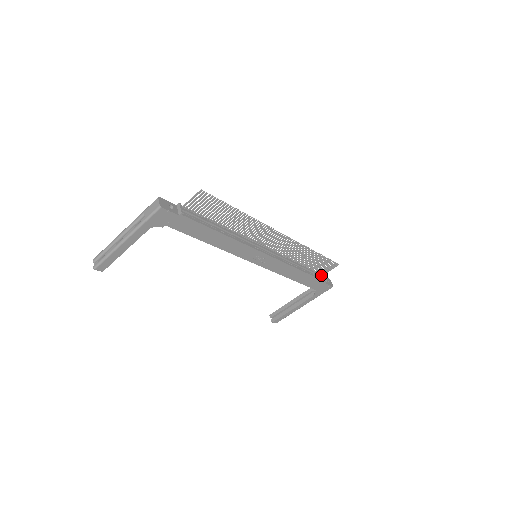
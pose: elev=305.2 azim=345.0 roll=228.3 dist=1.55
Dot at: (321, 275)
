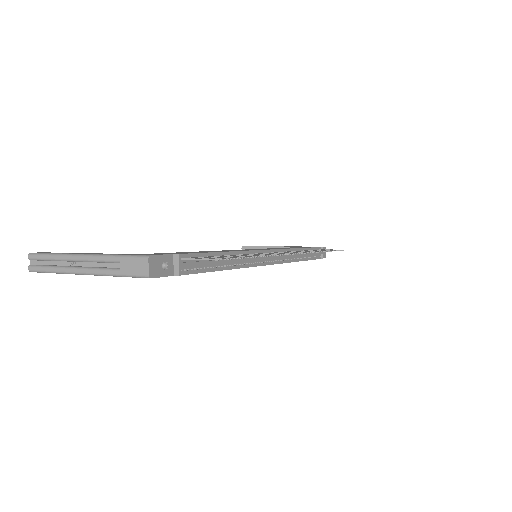
Dot at: (319, 253)
